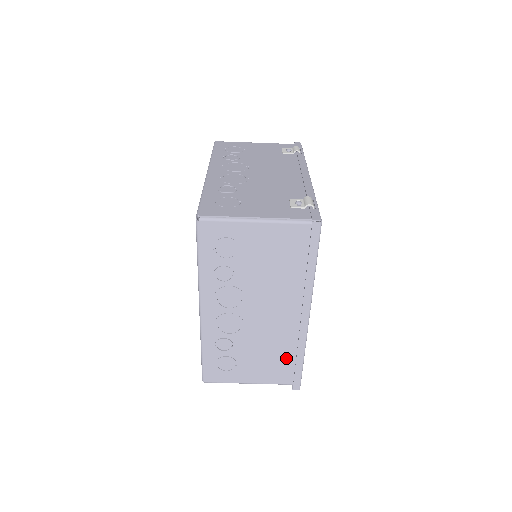
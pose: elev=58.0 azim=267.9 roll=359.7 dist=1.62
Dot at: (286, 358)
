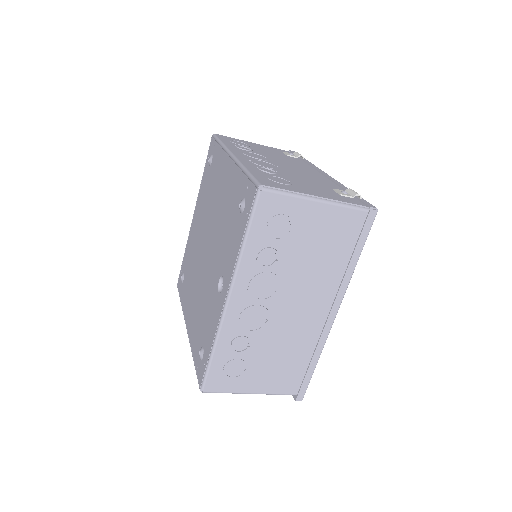
Dot at: (299, 363)
